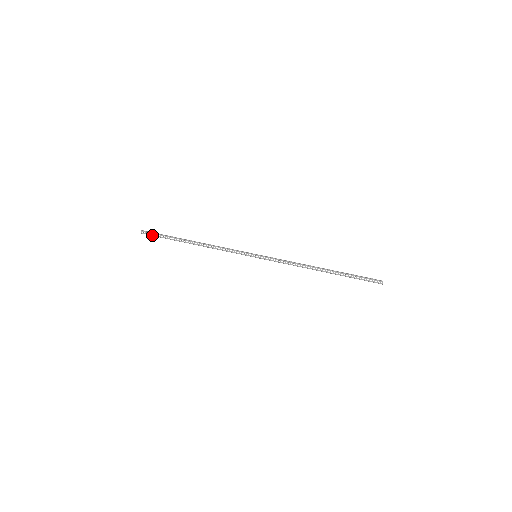
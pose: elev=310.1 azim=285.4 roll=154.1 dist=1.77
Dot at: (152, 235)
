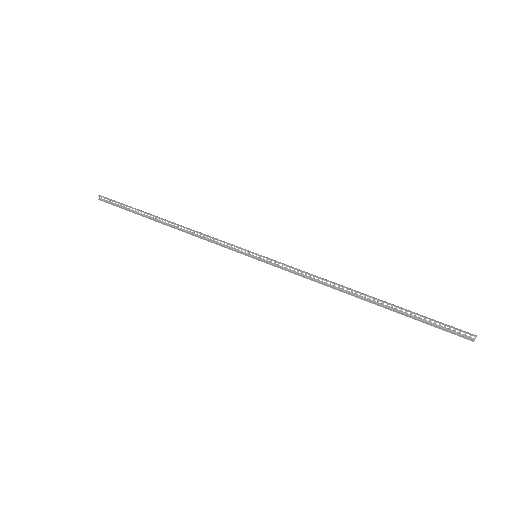
Dot at: occluded
